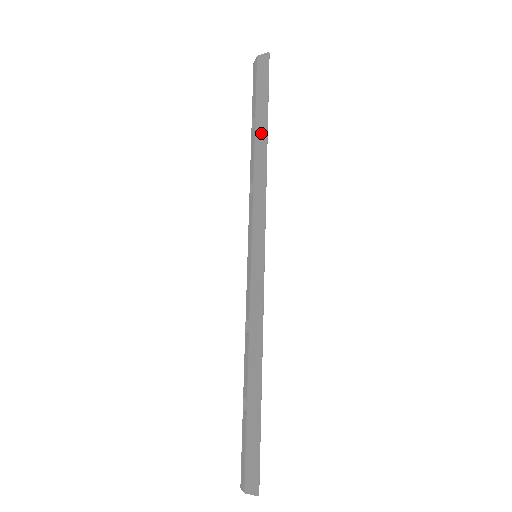
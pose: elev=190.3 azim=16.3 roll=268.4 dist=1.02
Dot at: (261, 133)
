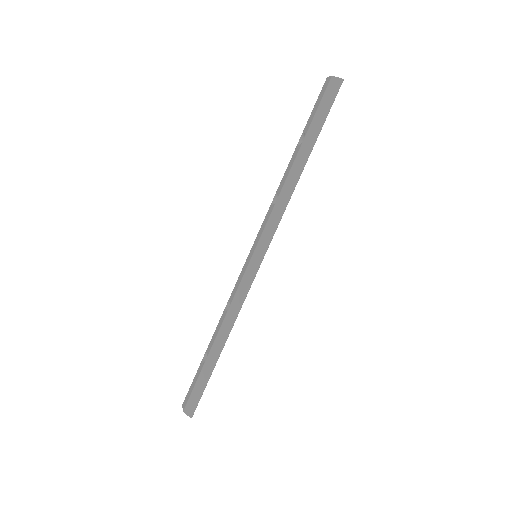
Dot at: (303, 156)
